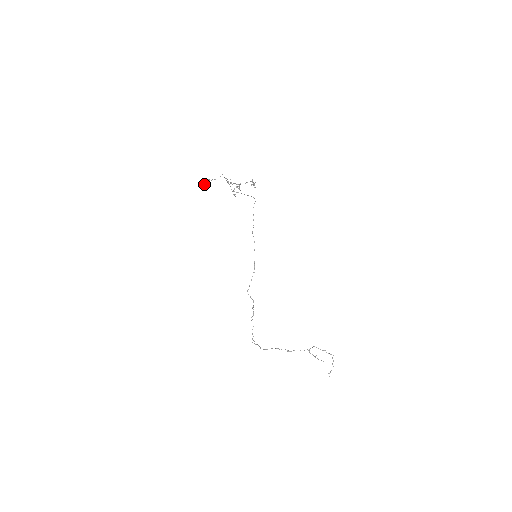
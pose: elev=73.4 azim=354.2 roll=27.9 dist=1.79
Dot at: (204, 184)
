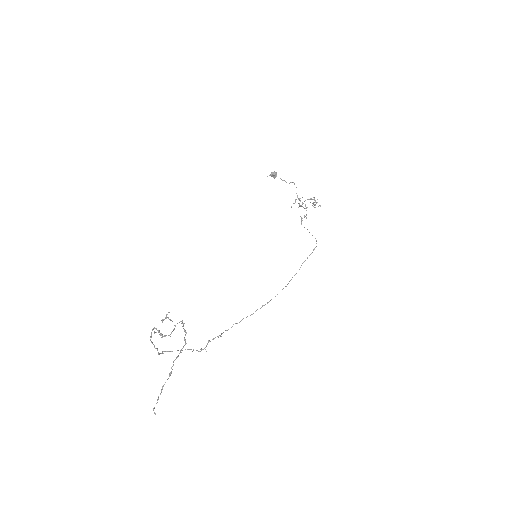
Dot at: (270, 175)
